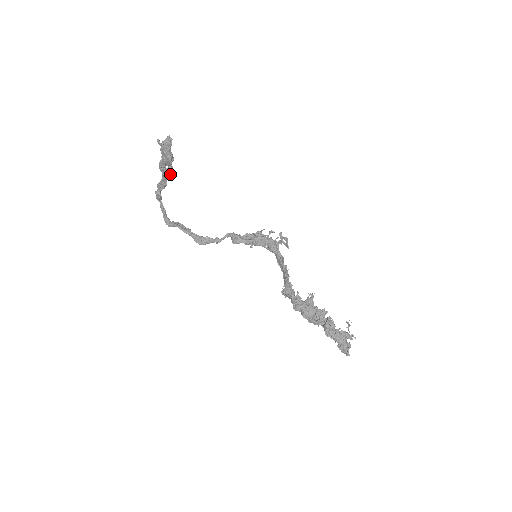
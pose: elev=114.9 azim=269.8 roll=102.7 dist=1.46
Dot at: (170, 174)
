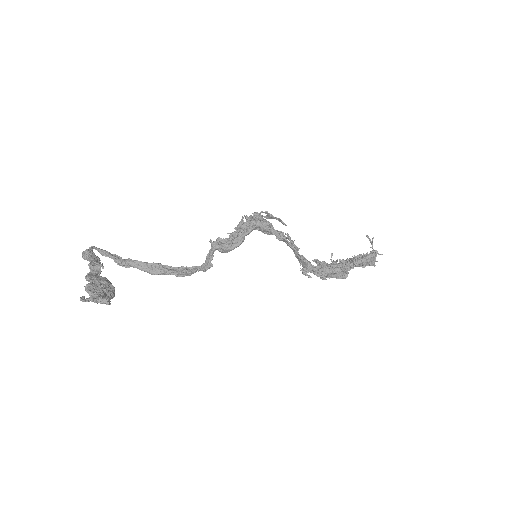
Dot at: (102, 265)
